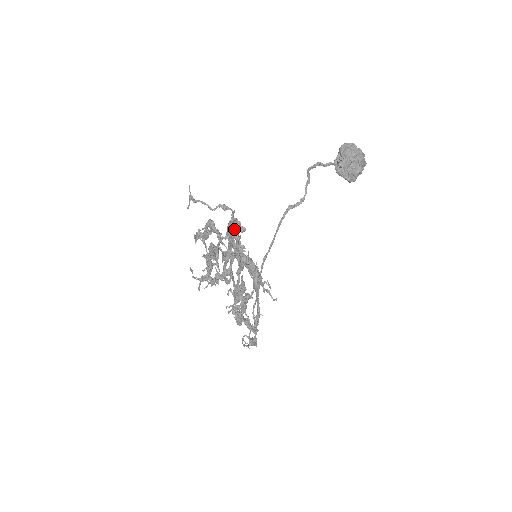
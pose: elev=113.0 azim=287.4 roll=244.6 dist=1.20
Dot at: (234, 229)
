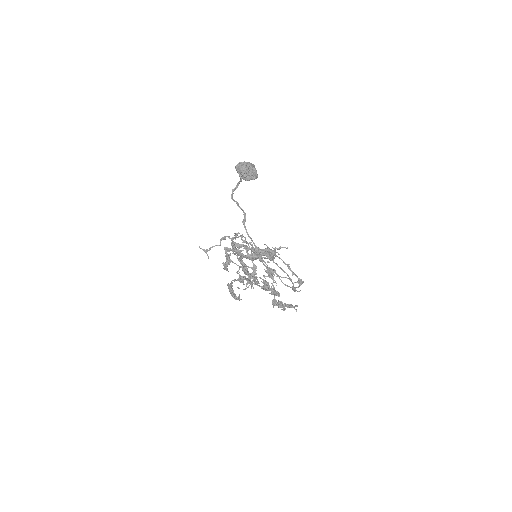
Dot at: (237, 244)
